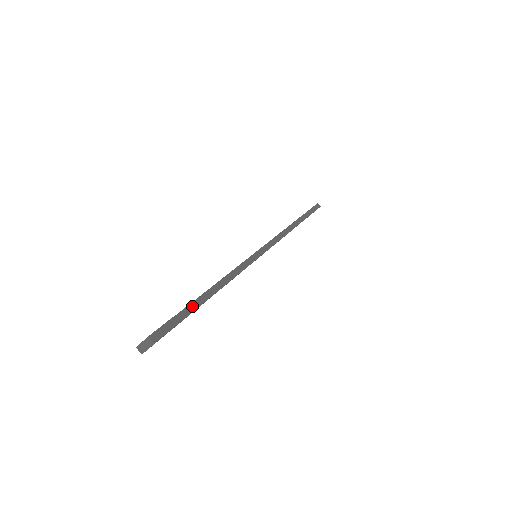
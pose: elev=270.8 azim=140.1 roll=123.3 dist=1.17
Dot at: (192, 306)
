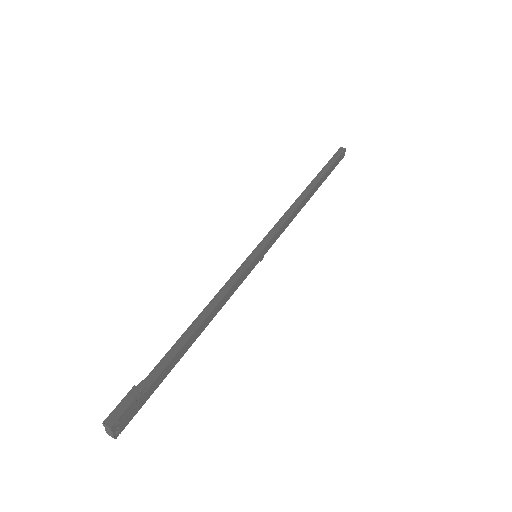
Dot at: (167, 358)
